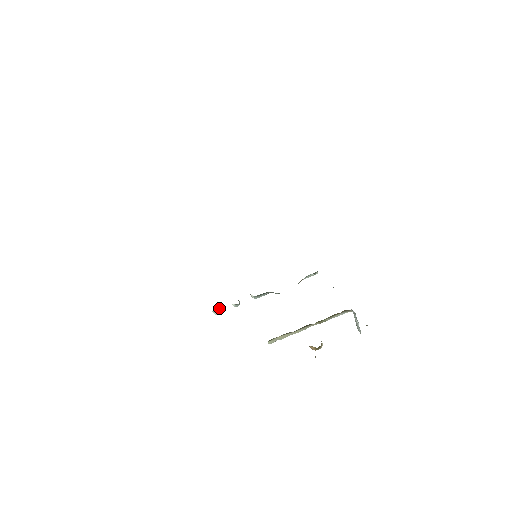
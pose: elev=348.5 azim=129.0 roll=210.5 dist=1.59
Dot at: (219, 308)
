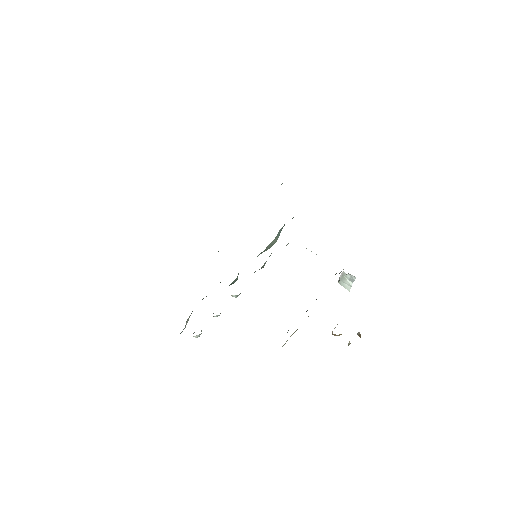
Dot at: occluded
